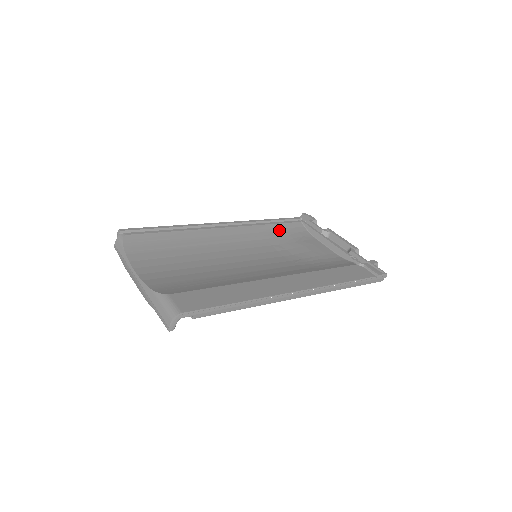
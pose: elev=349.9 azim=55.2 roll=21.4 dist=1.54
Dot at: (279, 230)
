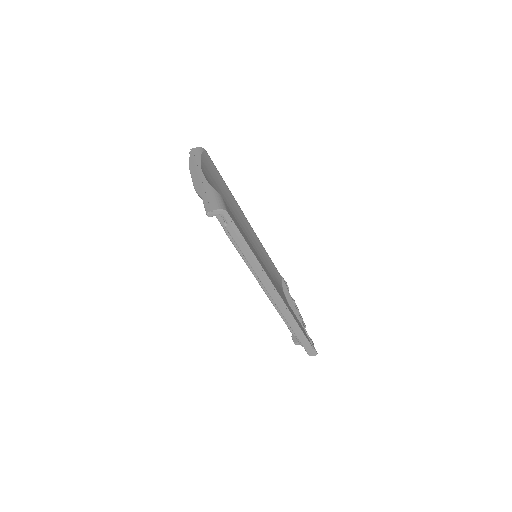
Dot at: (271, 265)
